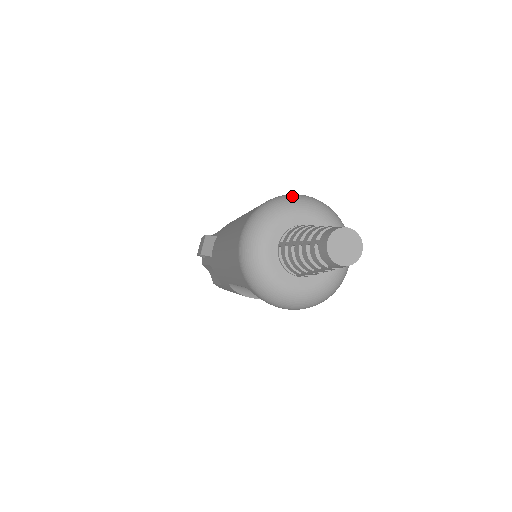
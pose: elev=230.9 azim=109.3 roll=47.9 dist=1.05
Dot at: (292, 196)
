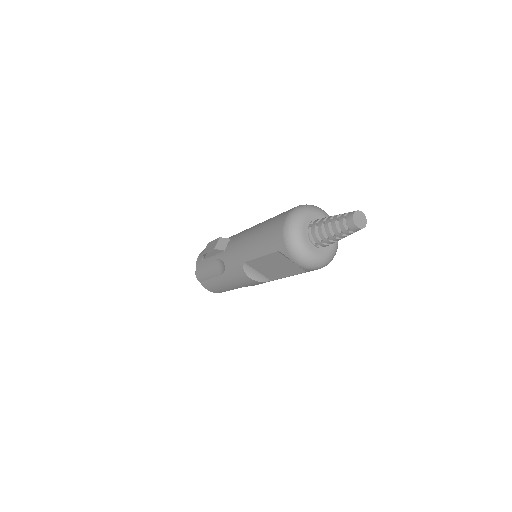
Dot at: (315, 206)
